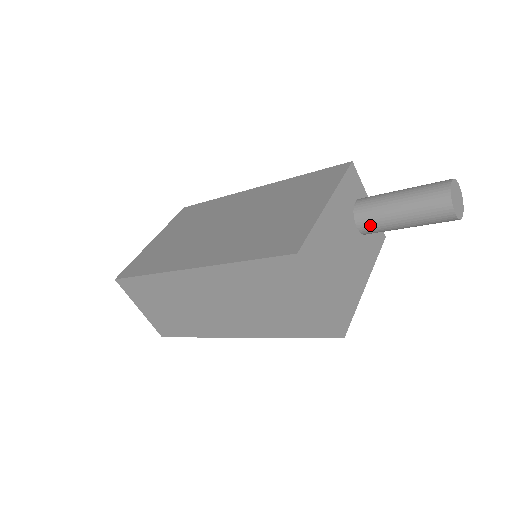
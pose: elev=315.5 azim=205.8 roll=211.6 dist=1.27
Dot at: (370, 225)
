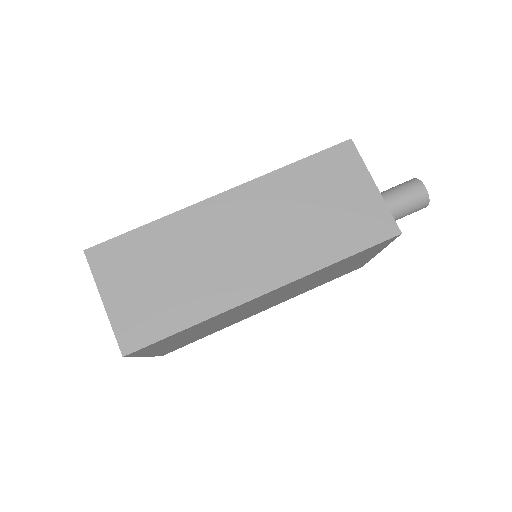
Dot at: occluded
